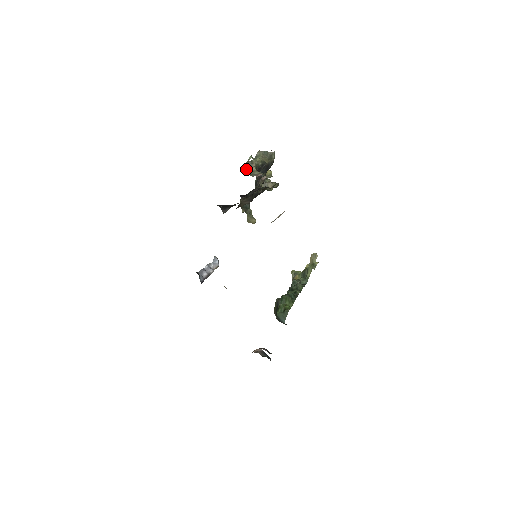
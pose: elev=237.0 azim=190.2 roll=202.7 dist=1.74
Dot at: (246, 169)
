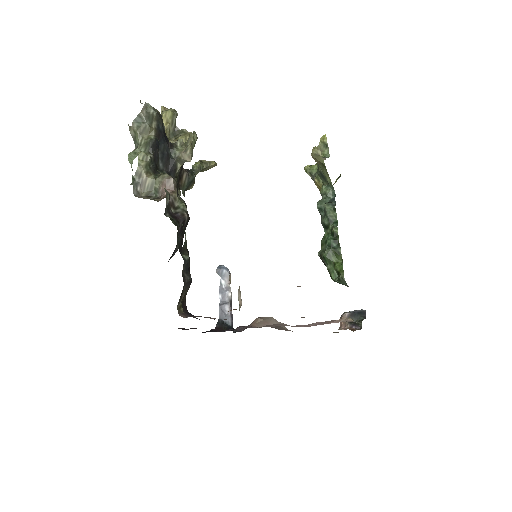
Dot at: (142, 193)
